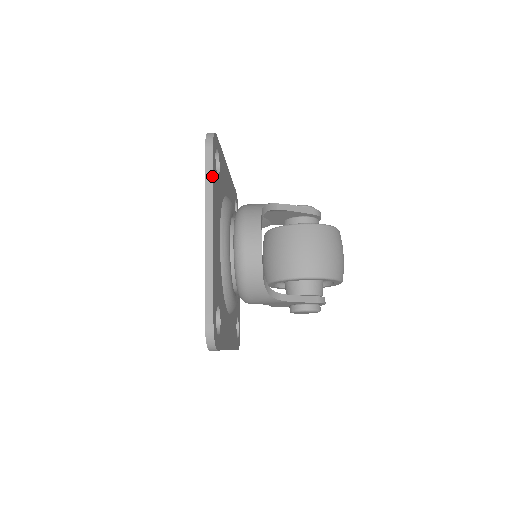
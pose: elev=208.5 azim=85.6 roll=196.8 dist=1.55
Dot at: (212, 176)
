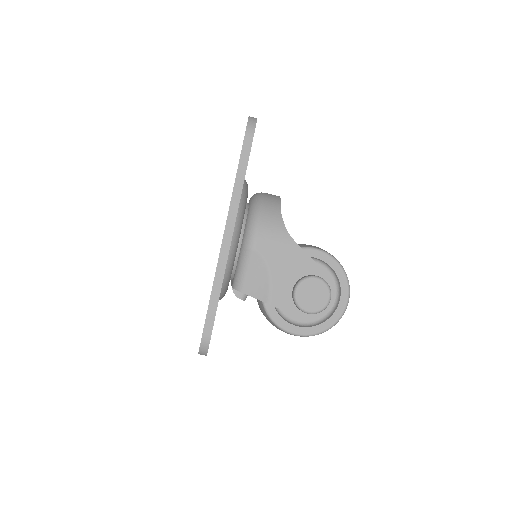
Dot at: occluded
